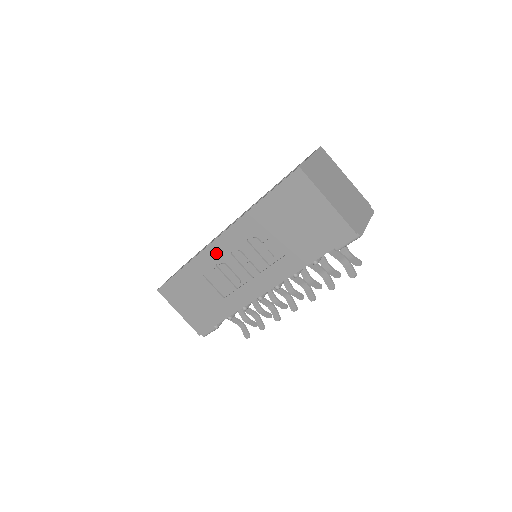
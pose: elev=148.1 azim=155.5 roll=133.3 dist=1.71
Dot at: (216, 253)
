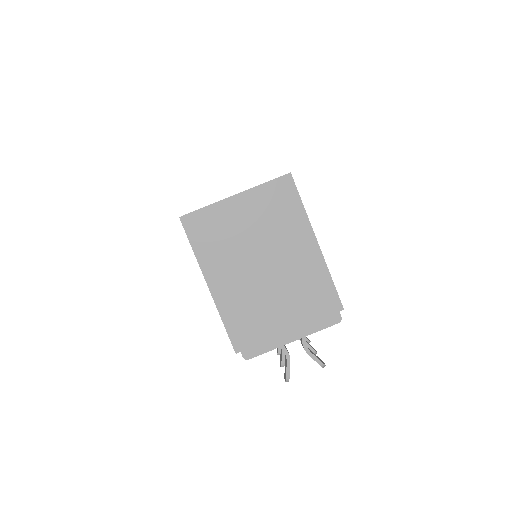
Dot at: occluded
